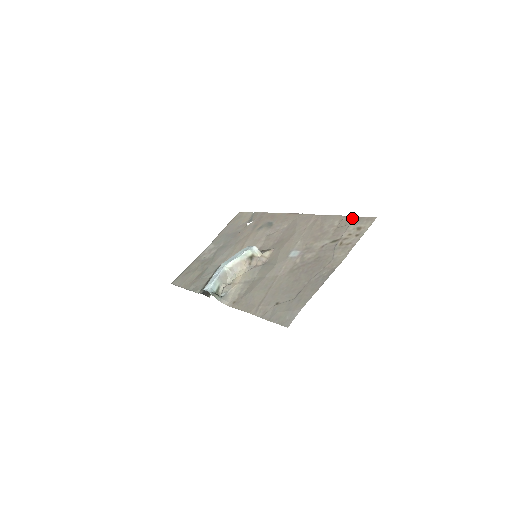
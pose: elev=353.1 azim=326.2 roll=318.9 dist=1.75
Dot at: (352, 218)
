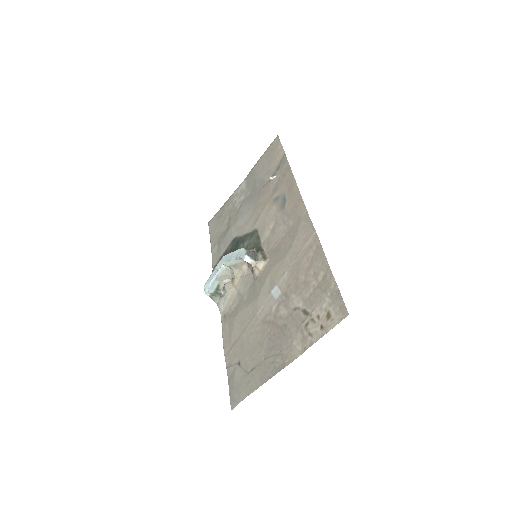
Dot at: (333, 285)
